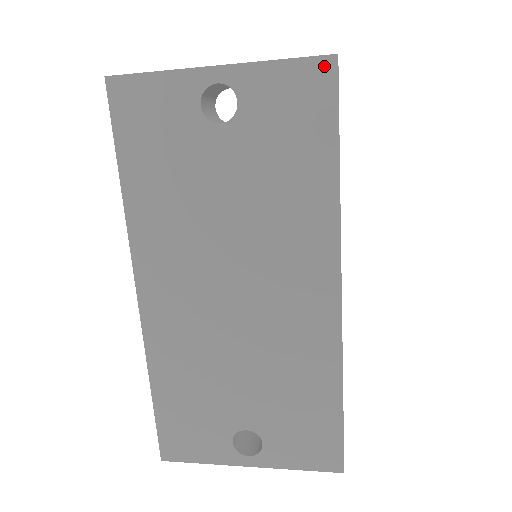
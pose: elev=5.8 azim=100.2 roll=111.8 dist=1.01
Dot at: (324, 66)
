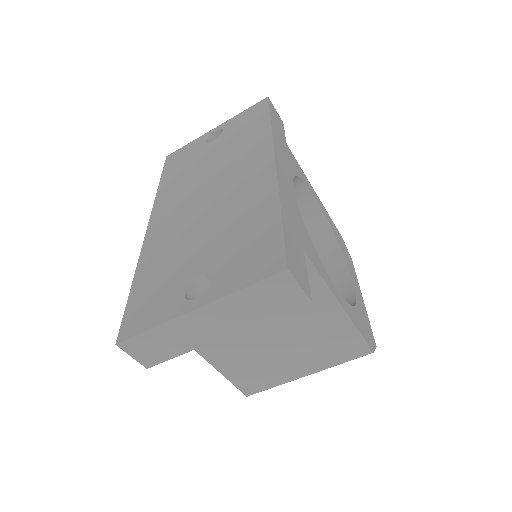
Dot at: (262, 102)
